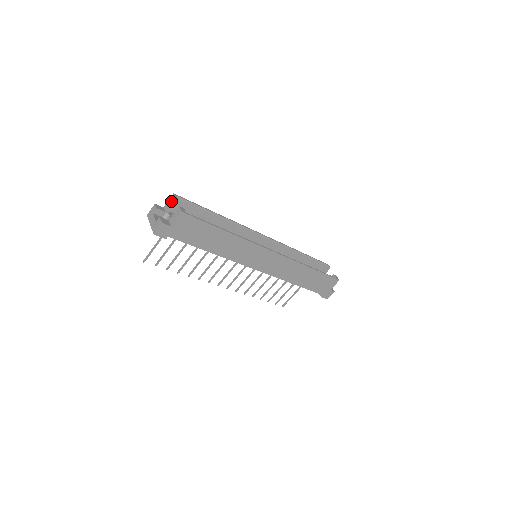
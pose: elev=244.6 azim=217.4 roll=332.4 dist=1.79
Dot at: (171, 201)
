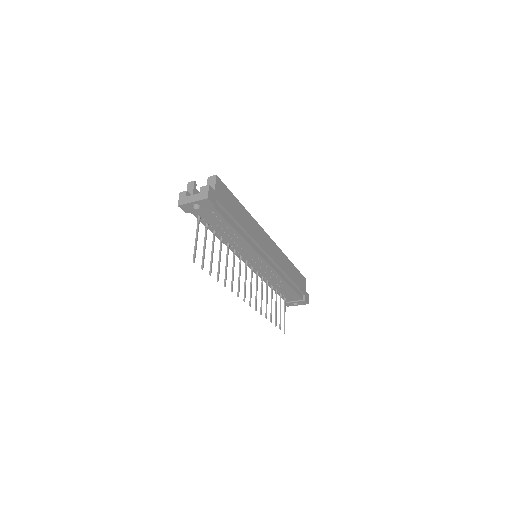
Dot at: (192, 186)
